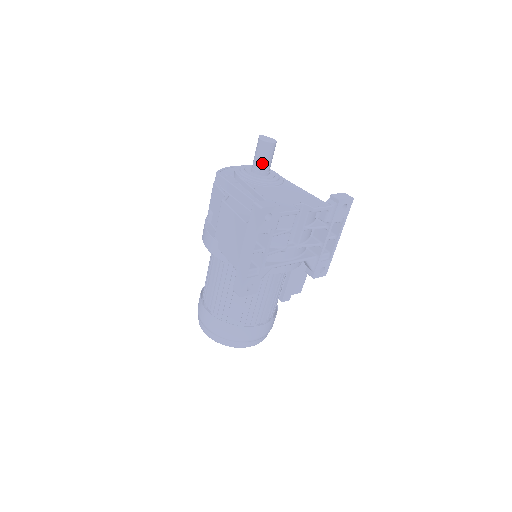
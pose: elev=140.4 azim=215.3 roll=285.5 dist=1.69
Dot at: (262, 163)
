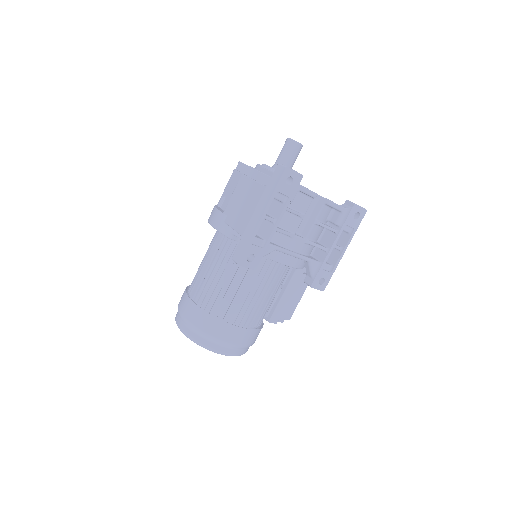
Dot at: (285, 160)
